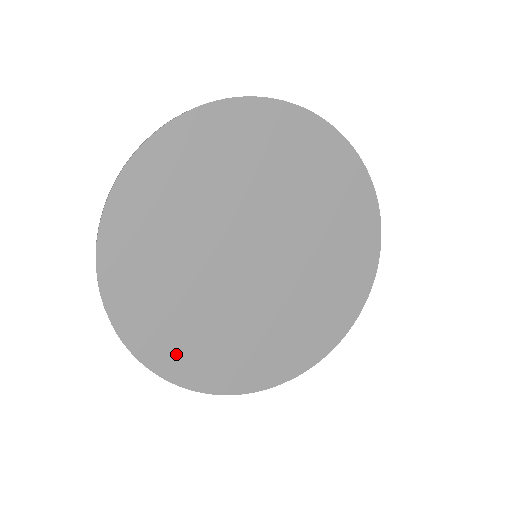
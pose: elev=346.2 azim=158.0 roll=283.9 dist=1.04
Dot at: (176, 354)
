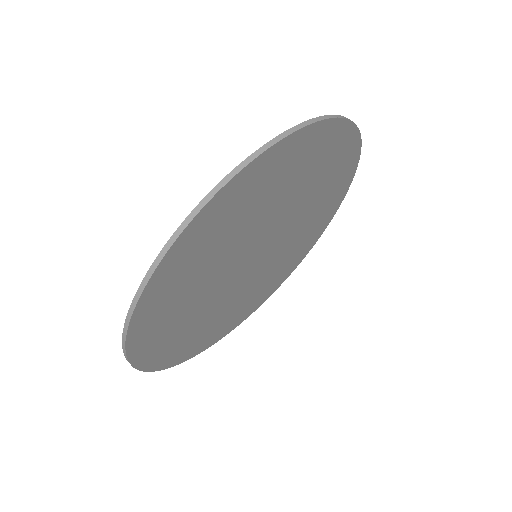
Dot at: (206, 340)
